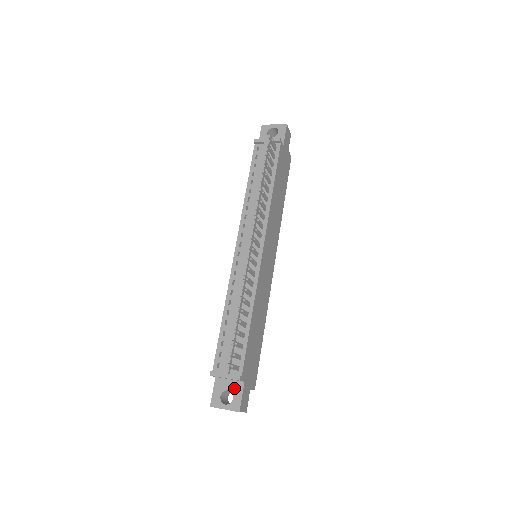
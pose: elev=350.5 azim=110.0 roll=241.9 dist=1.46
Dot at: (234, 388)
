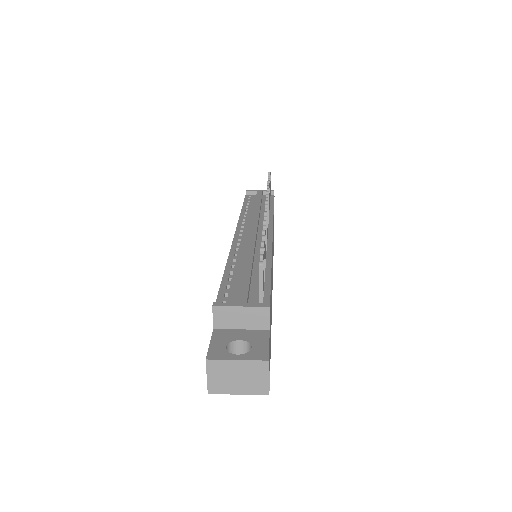
Dot at: (252, 336)
